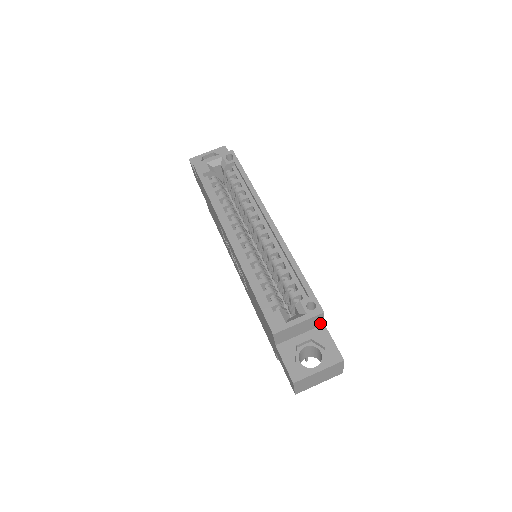
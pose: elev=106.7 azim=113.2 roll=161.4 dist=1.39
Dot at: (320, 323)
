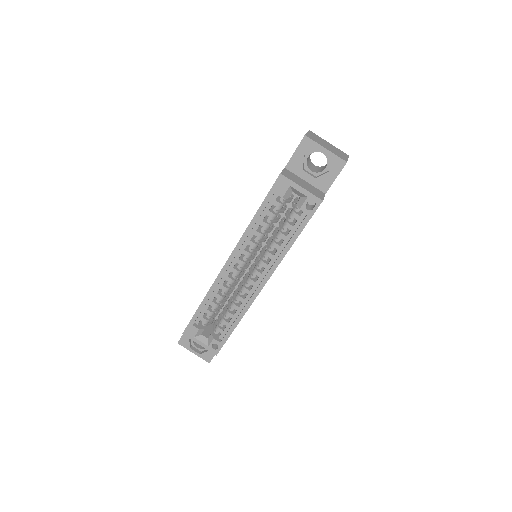
Dot at: occluded
